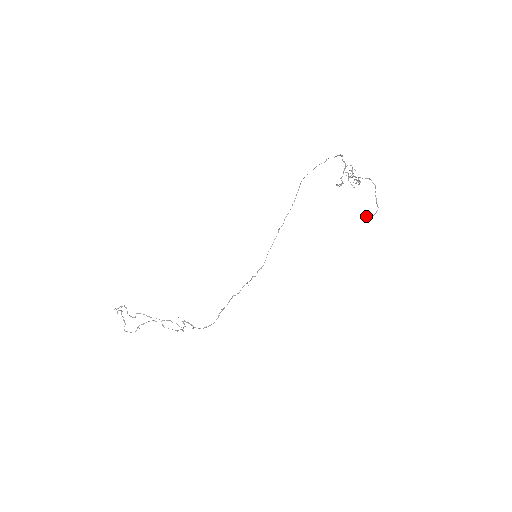
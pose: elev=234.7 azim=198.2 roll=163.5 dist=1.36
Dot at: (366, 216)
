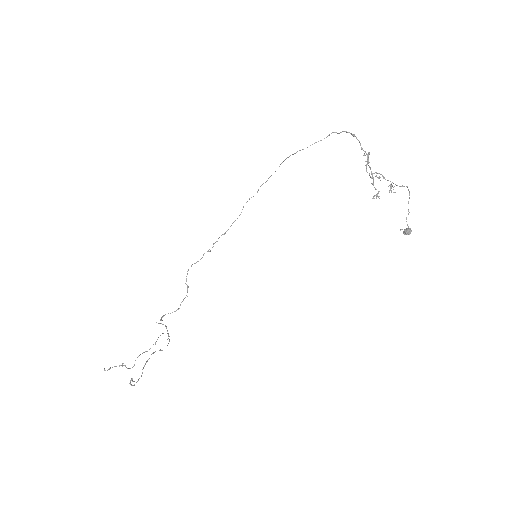
Dot at: (408, 233)
